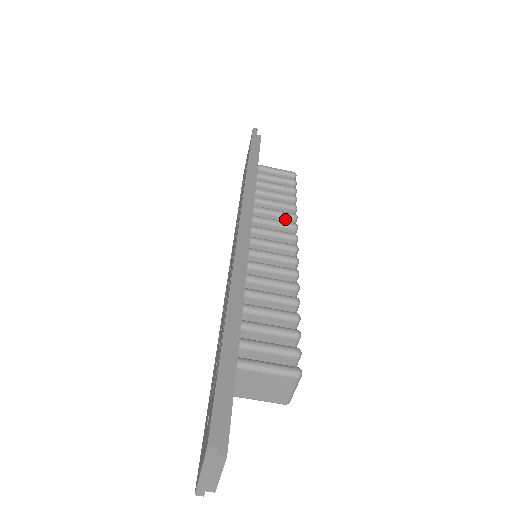
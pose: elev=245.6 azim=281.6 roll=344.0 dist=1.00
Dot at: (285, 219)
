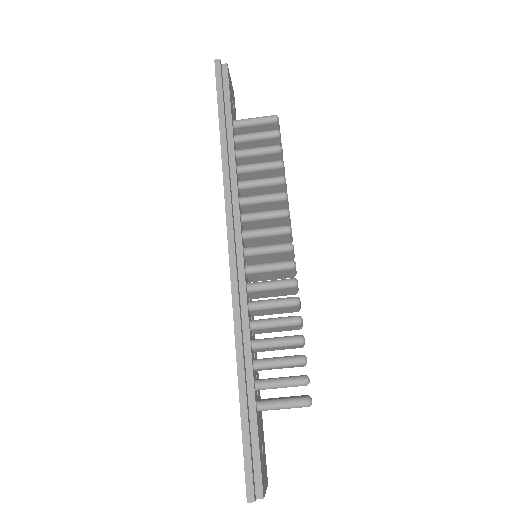
Dot at: (275, 202)
